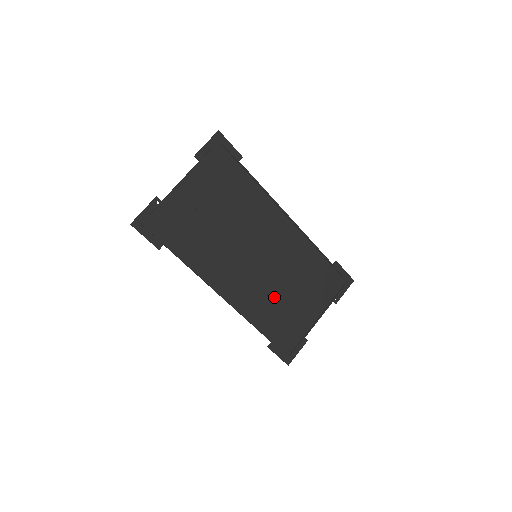
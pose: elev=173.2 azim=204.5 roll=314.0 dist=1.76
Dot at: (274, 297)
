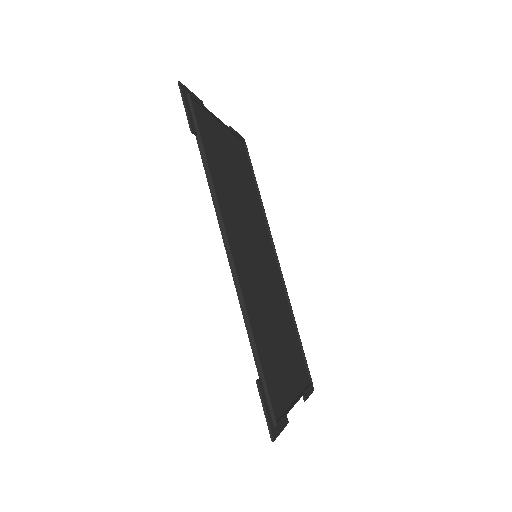
Dot at: (266, 319)
